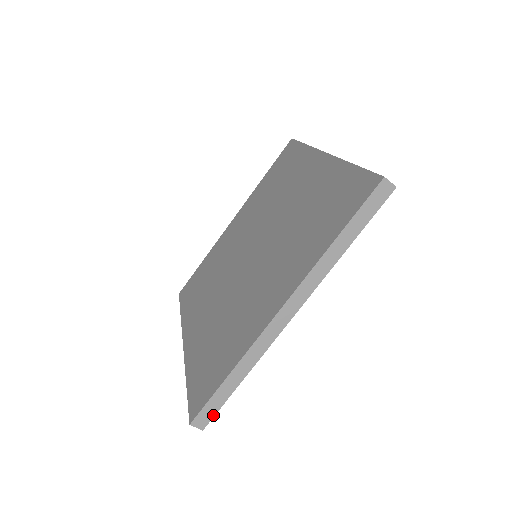
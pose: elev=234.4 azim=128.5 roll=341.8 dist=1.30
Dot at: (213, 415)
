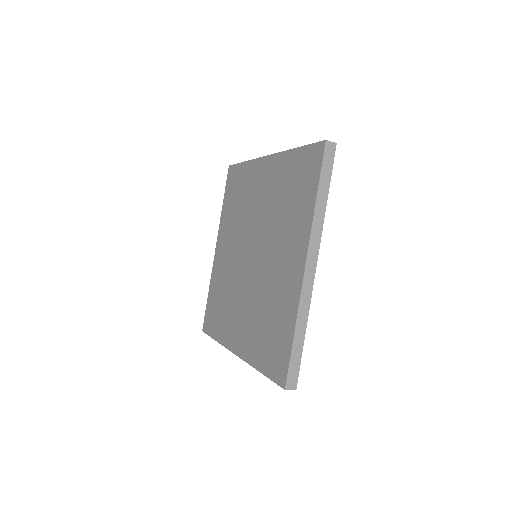
Dot at: (298, 373)
